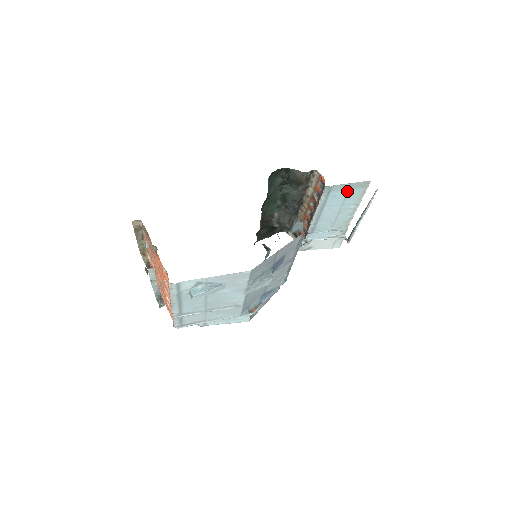
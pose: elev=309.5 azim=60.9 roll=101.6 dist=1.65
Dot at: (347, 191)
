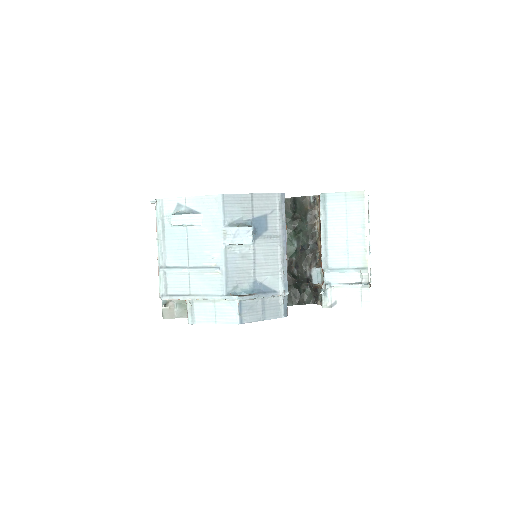
Dot at: (344, 204)
